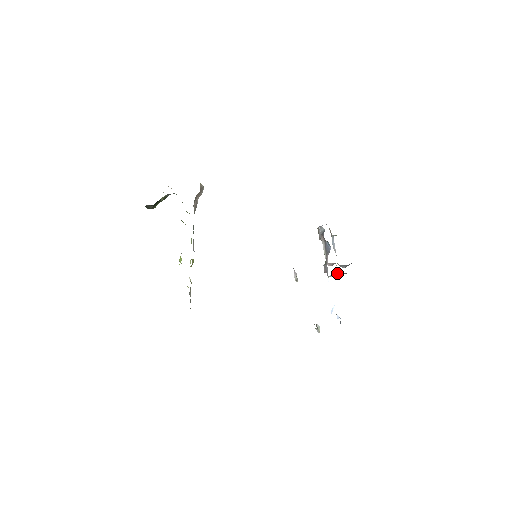
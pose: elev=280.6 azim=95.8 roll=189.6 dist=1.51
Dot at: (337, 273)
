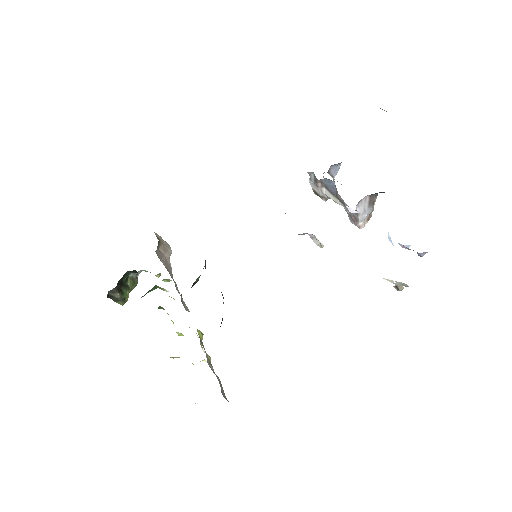
Dot at: (362, 200)
